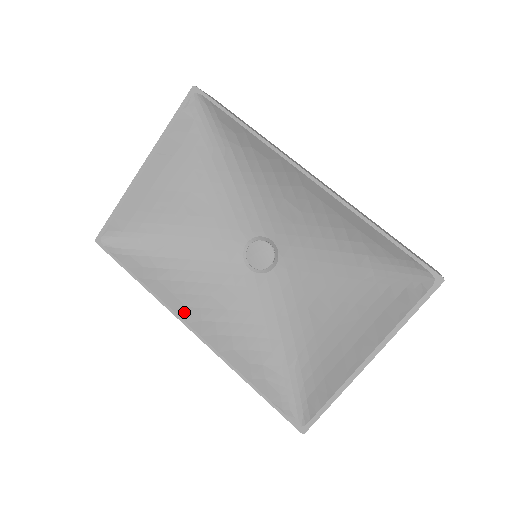
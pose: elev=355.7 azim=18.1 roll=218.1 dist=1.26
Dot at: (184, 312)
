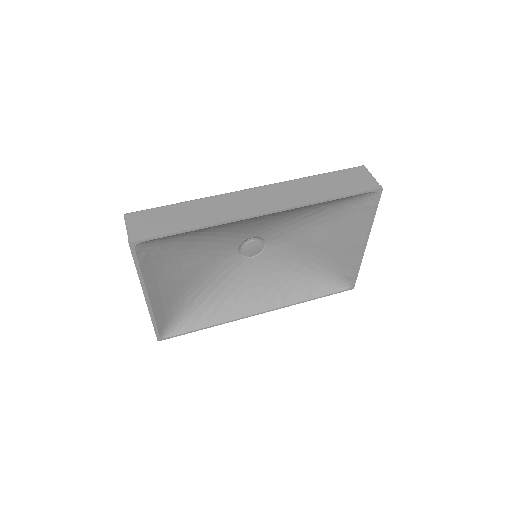
Dot at: (246, 312)
